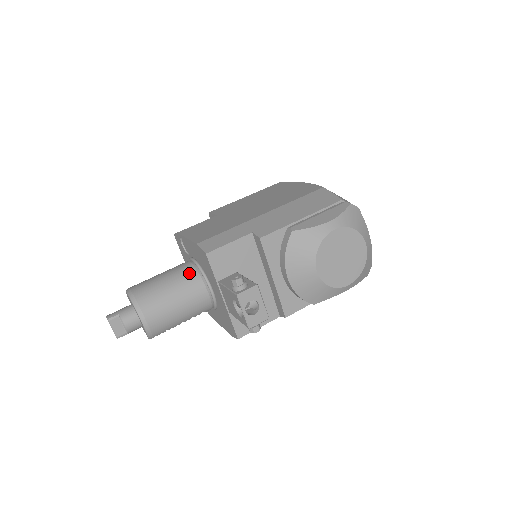
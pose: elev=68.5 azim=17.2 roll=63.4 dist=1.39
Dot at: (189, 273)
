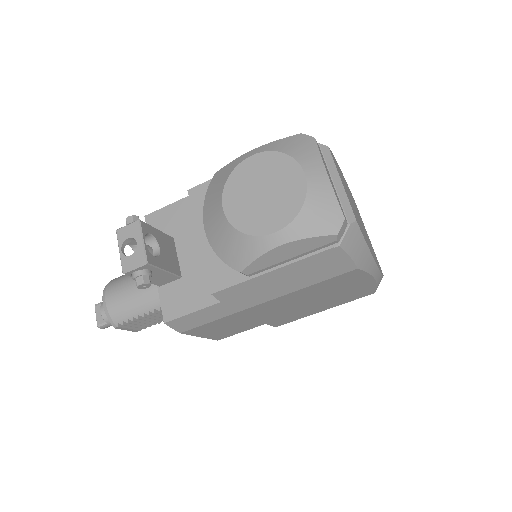
Dot at: occluded
